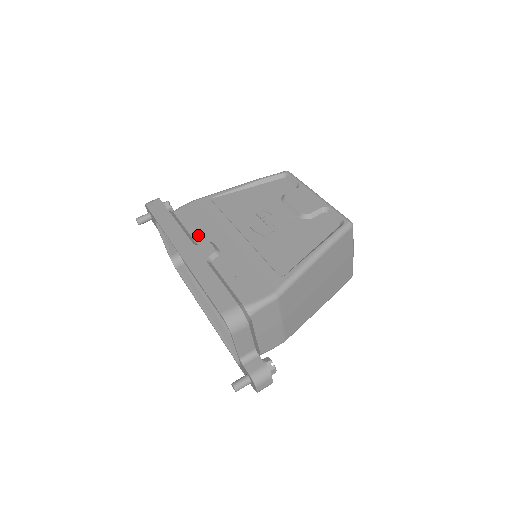
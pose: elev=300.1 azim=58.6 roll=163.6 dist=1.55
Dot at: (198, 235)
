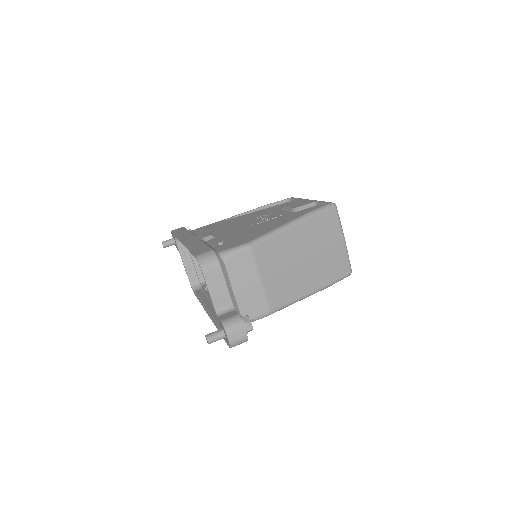
Dot at: occluded
